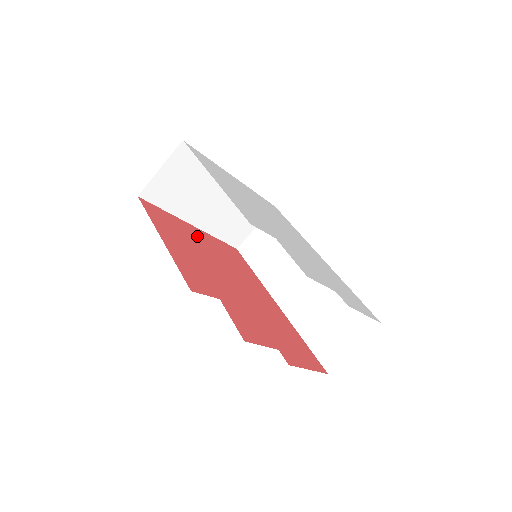
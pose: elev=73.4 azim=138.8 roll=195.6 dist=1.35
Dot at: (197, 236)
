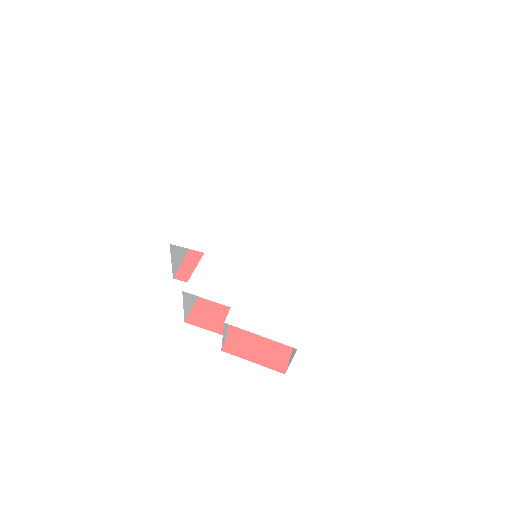
Dot at: occluded
